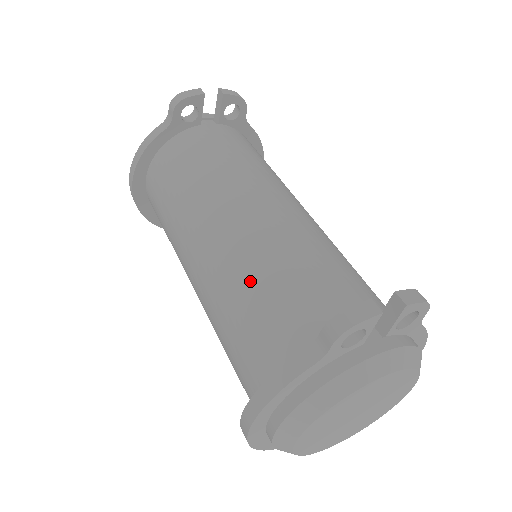
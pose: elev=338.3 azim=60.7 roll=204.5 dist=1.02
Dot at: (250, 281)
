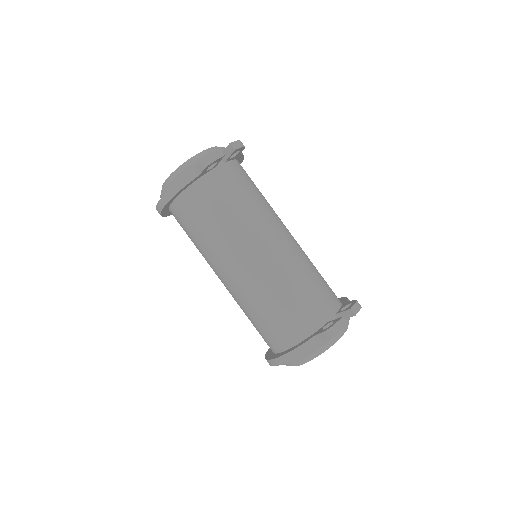
Dot at: (274, 297)
